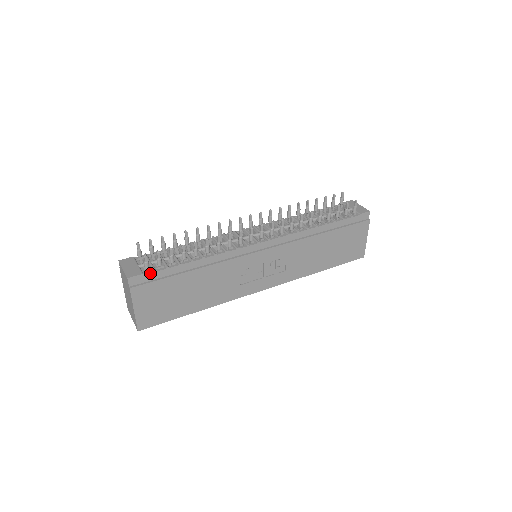
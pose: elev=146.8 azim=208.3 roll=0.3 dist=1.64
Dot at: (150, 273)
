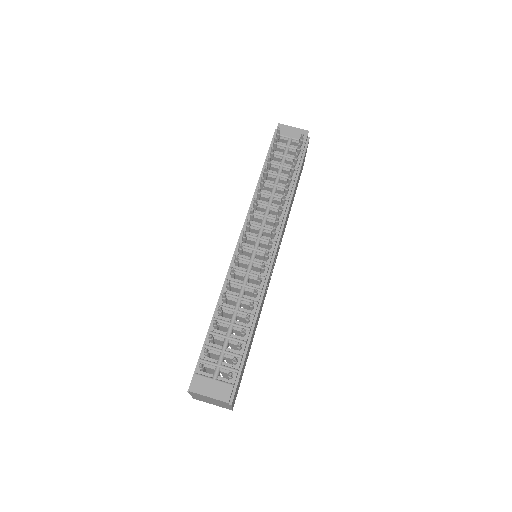
Dot at: (236, 377)
